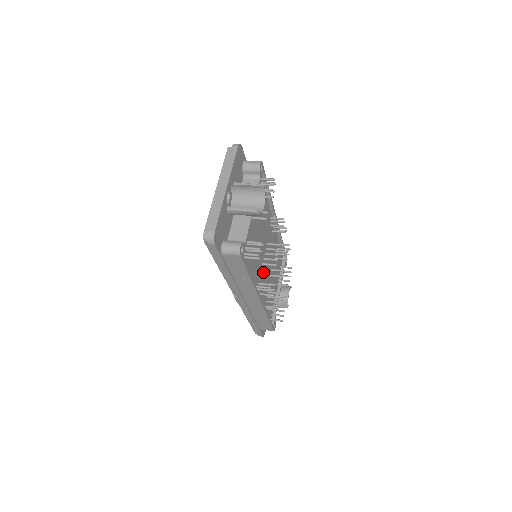
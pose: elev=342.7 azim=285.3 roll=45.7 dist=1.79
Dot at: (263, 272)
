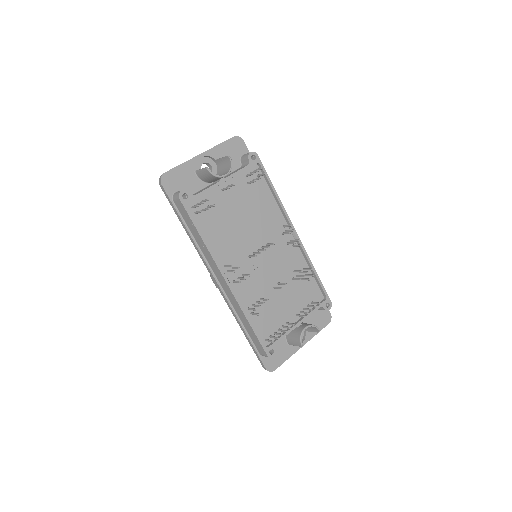
Dot at: (250, 267)
